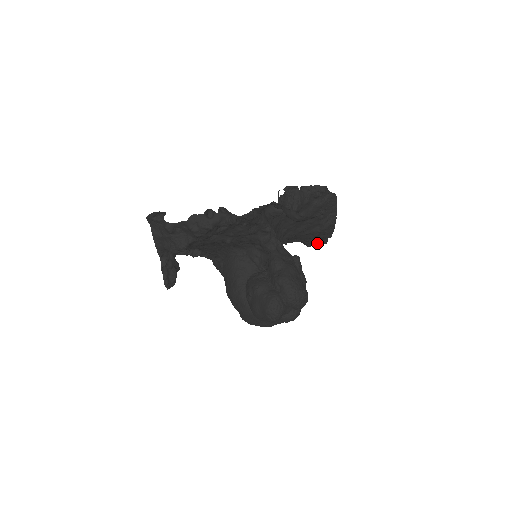
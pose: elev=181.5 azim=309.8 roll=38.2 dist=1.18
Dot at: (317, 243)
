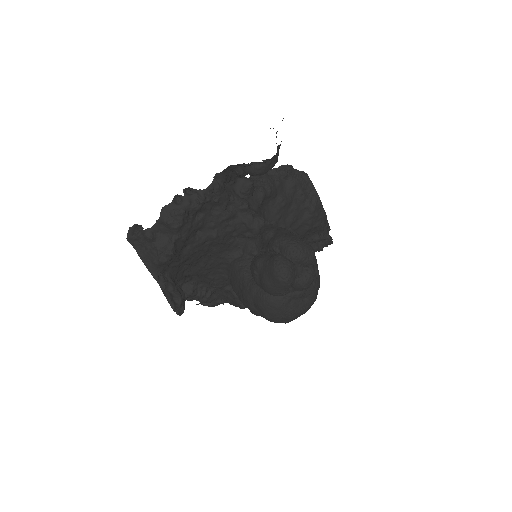
Dot at: (320, 240)
